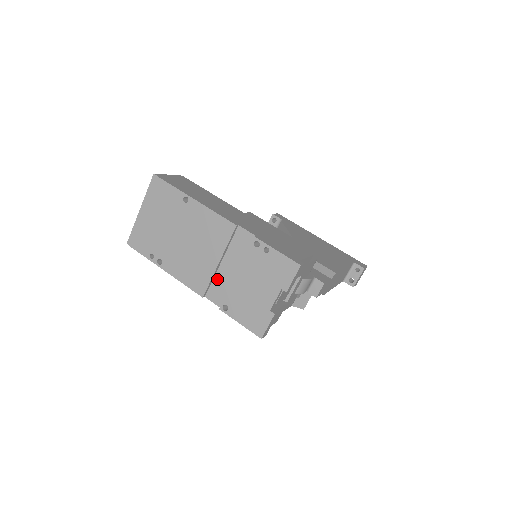
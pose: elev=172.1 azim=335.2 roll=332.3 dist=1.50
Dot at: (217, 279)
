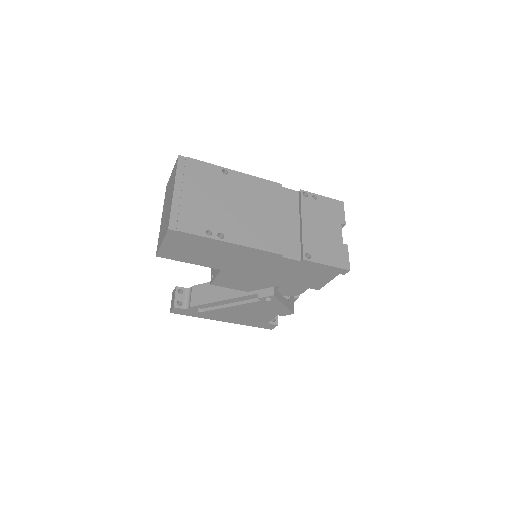
Dot at: (285, 236)
